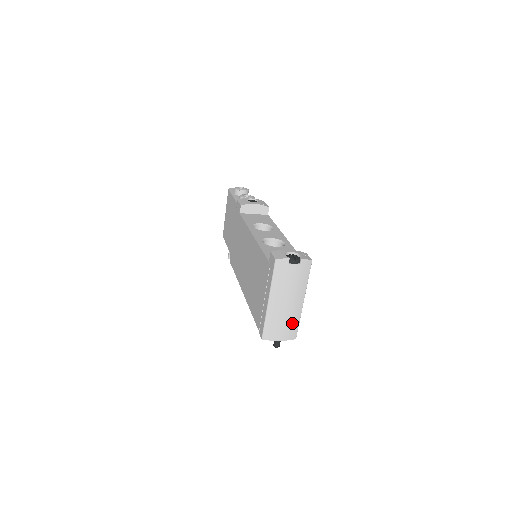
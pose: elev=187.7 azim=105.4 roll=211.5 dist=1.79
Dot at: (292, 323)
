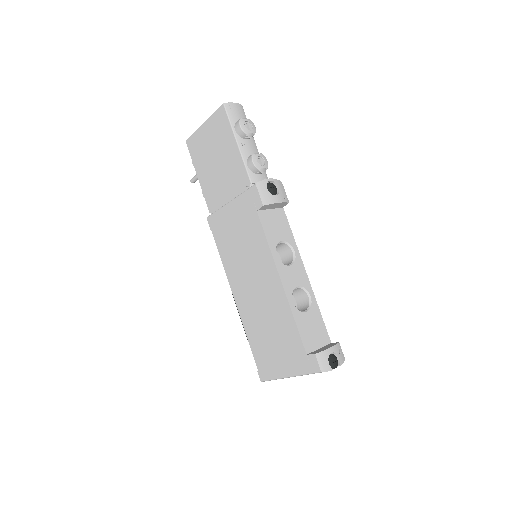
Dot at: occluded
